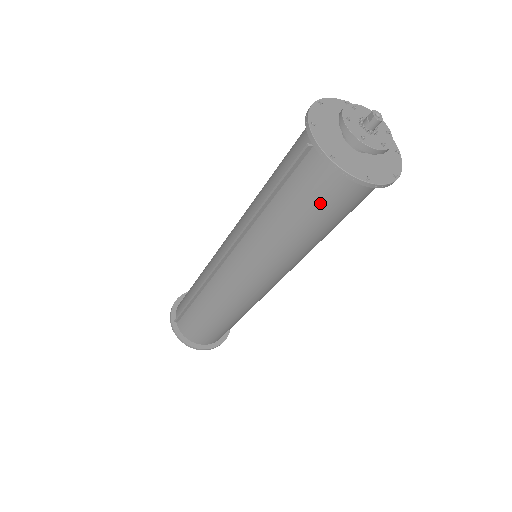
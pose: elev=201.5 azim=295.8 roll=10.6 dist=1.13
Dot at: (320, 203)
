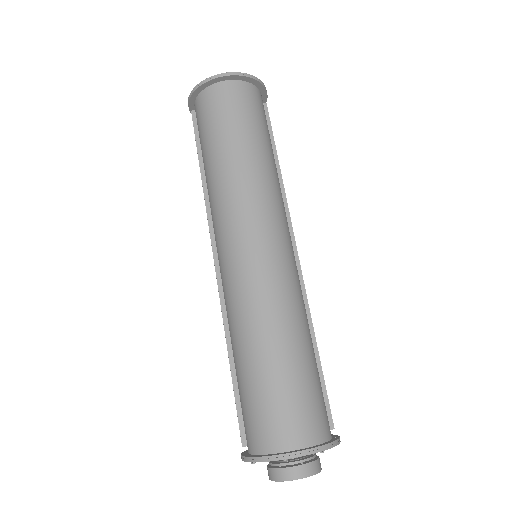
Dot at: (213, 119)
